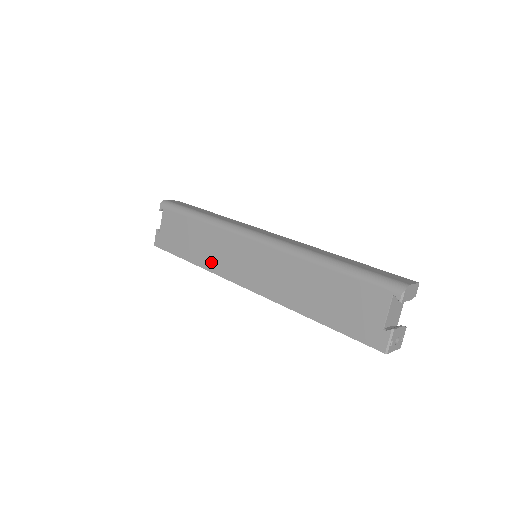
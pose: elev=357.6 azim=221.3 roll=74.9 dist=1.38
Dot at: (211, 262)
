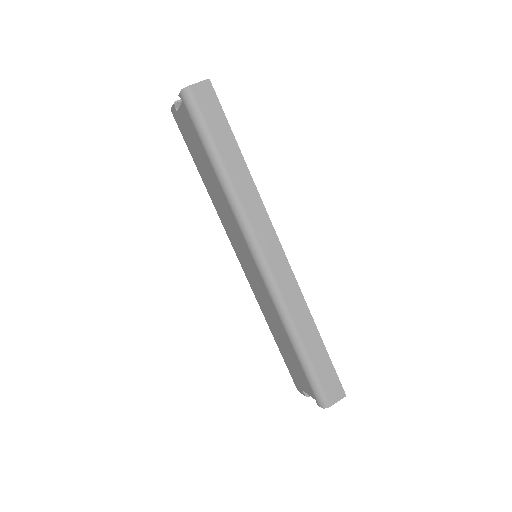
Dot at: (219, 210)
